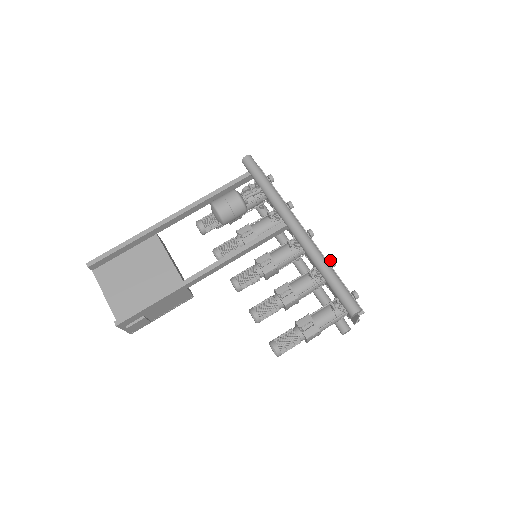
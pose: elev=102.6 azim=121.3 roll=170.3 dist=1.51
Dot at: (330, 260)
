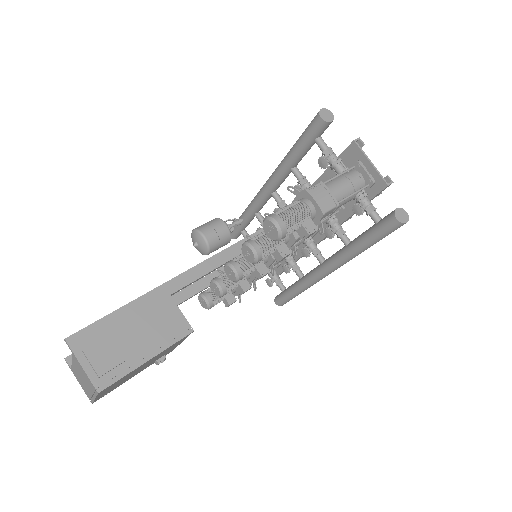
Dot at: occluded
